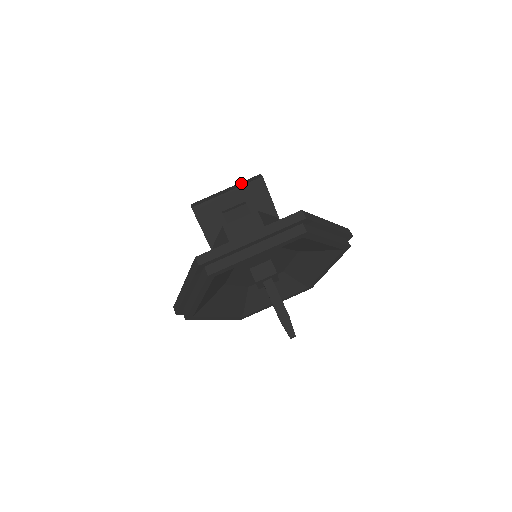
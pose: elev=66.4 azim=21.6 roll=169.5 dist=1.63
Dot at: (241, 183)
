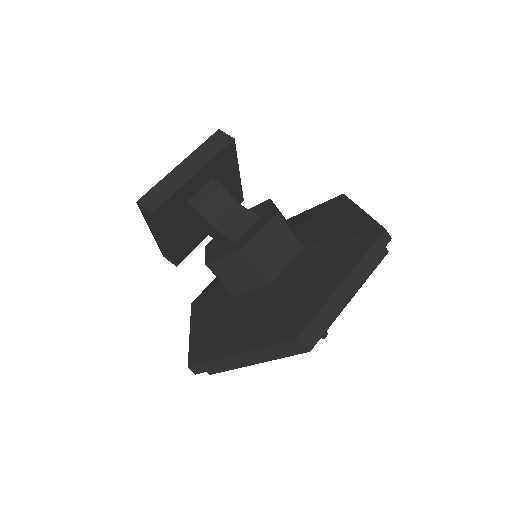
Dot at: (202, 152)
